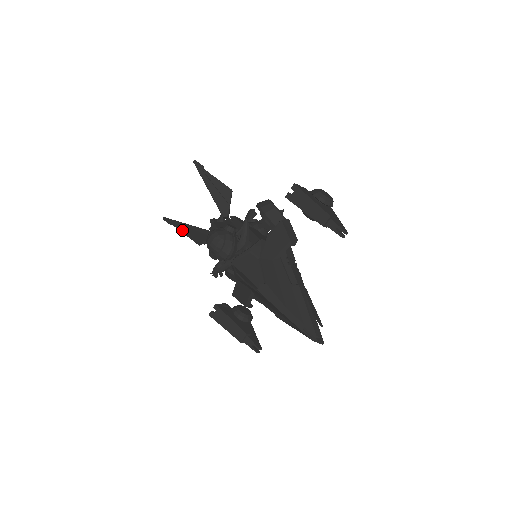
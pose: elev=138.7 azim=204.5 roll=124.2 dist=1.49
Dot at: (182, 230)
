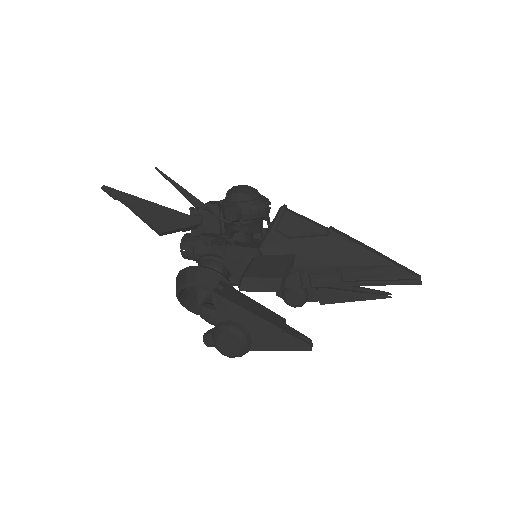
Dot at: (136, 207)
